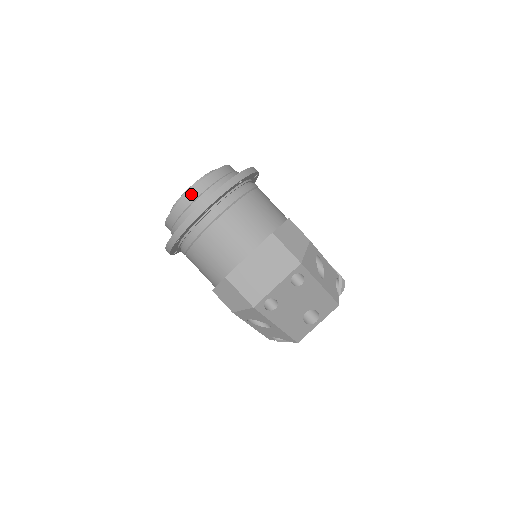
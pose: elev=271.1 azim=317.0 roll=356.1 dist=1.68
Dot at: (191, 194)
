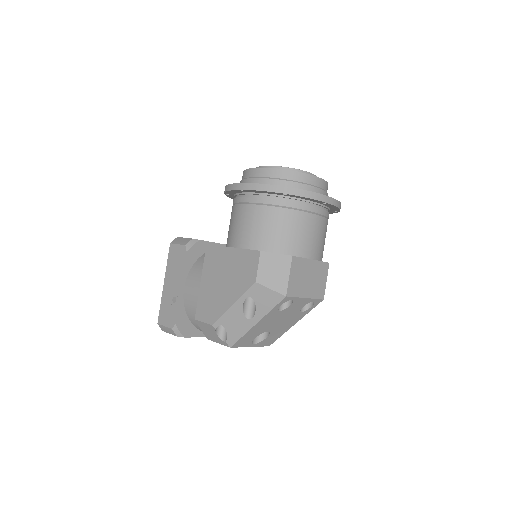
Dot at: (319, 181)
